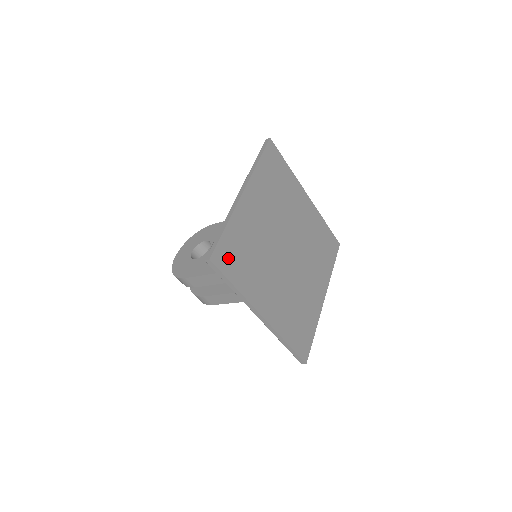
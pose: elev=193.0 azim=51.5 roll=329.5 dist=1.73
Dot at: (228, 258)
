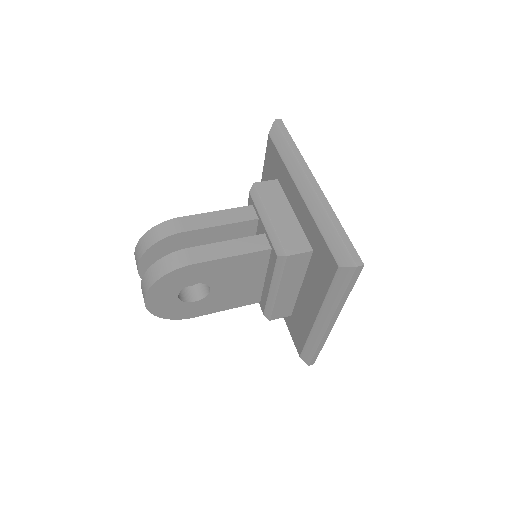
Dot at: occluded
